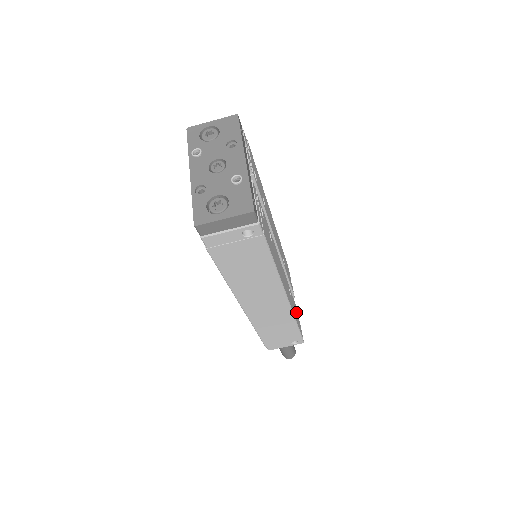
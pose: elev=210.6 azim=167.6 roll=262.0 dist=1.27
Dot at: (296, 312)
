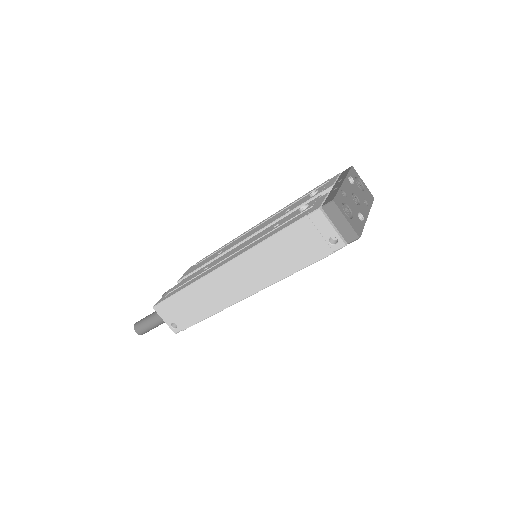
Dot at: occluded
